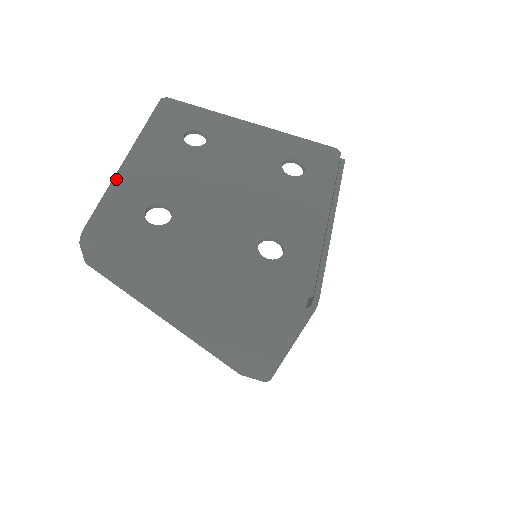
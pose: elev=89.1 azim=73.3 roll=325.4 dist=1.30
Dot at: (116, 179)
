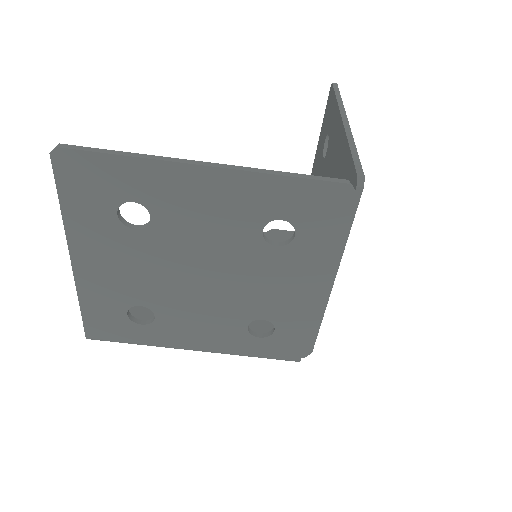
Dot at: (79, 289)
